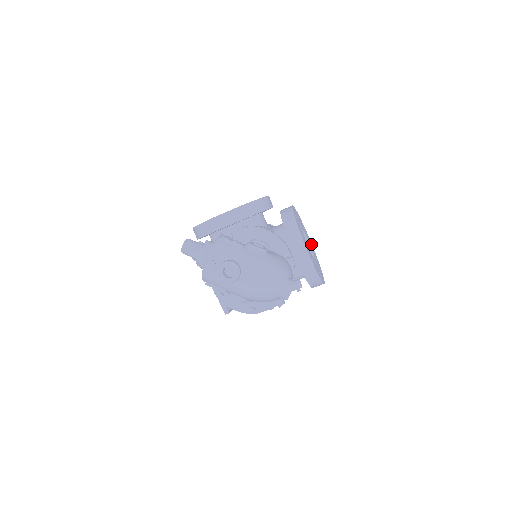
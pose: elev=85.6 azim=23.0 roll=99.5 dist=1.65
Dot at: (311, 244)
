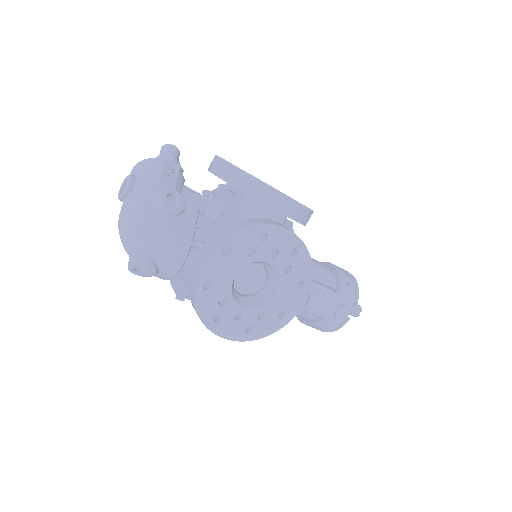
Dot at: (293, 307)
